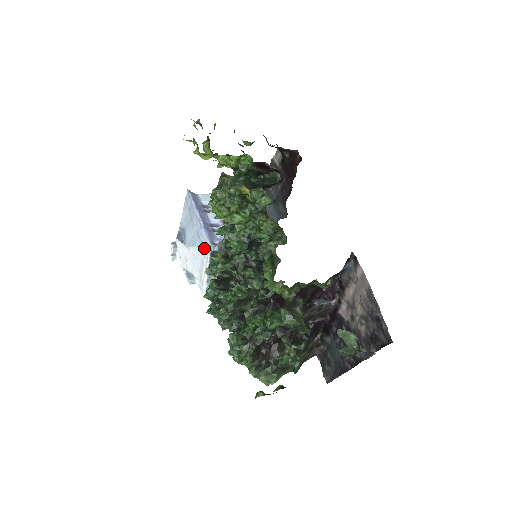
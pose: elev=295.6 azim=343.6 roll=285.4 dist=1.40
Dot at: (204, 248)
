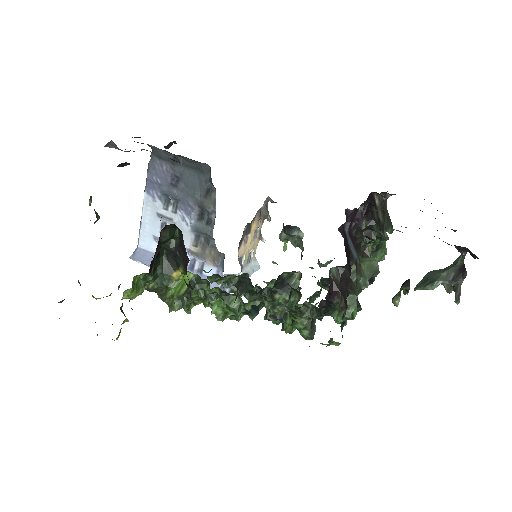
Dot at: occluded
